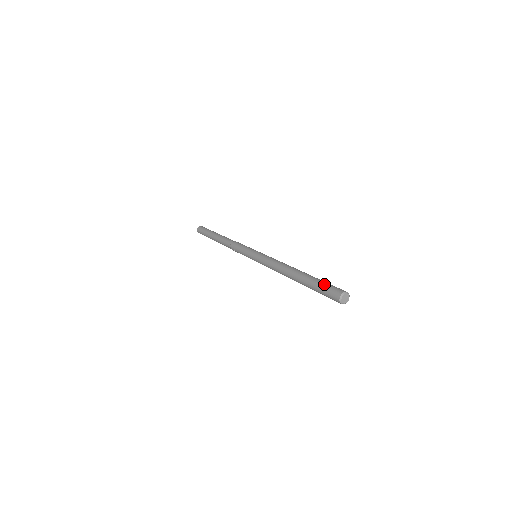
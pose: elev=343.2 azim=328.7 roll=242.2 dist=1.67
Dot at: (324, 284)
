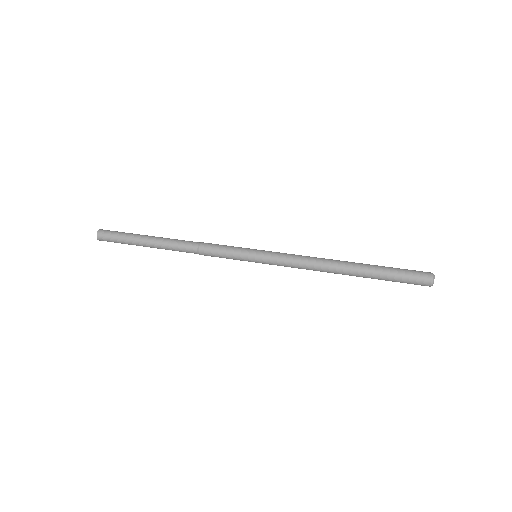
Dot at: (402, 275)
